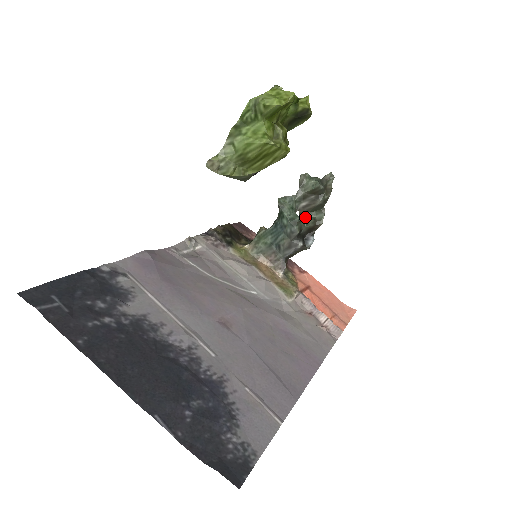
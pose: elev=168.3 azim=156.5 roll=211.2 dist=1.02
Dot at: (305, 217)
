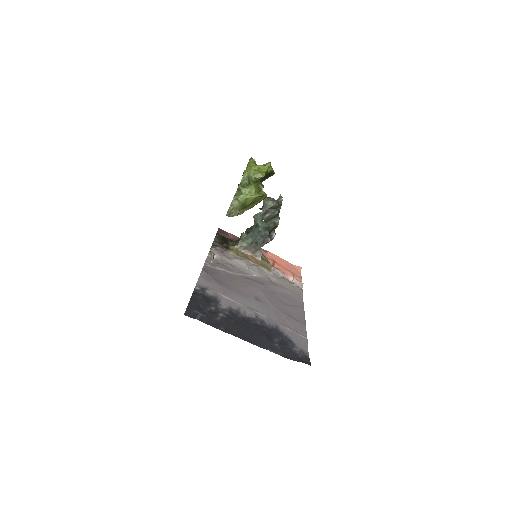
Dot at: (269, 223)
